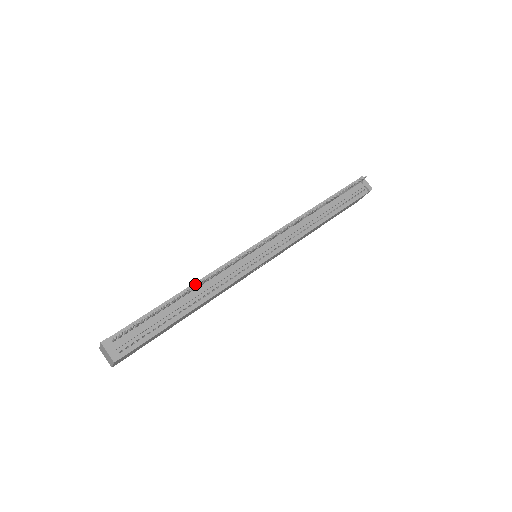
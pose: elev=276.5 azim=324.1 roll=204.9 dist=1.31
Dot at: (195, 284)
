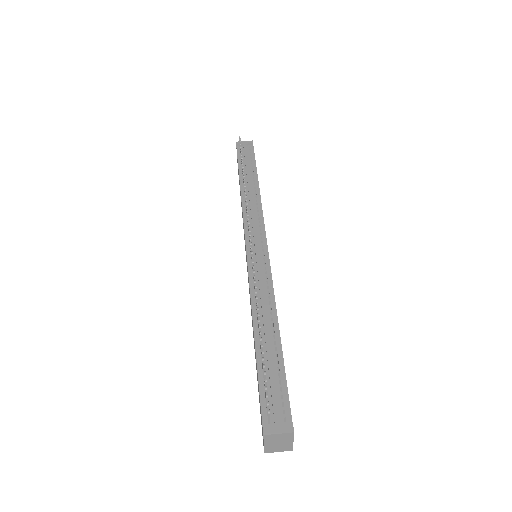
Dot at: (253, 315)
